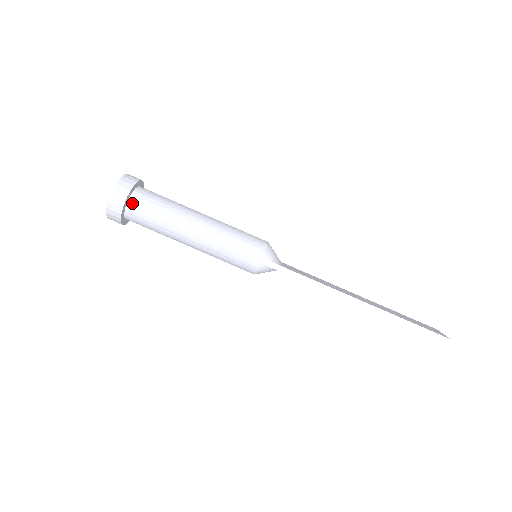
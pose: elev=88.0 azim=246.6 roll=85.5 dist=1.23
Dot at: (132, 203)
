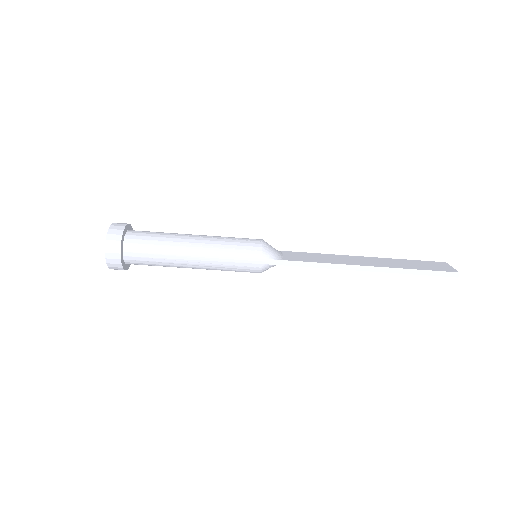
Dot at: (127, 251)
